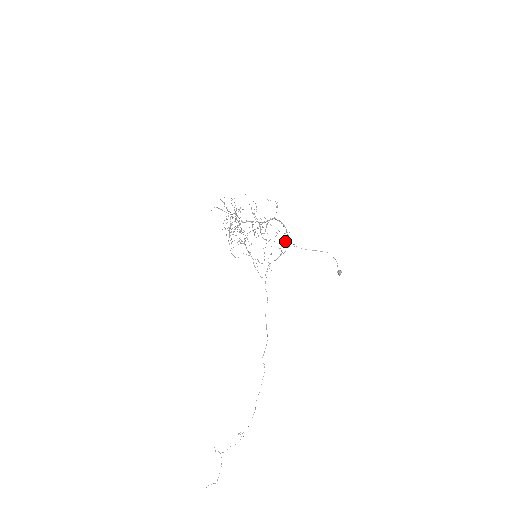
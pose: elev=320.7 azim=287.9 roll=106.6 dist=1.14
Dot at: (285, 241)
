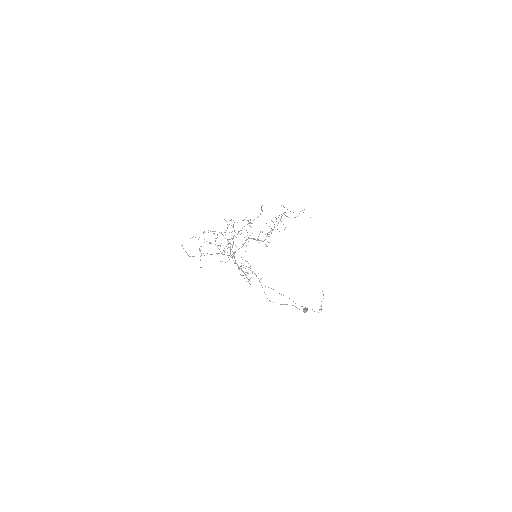
Dot at: occluded
